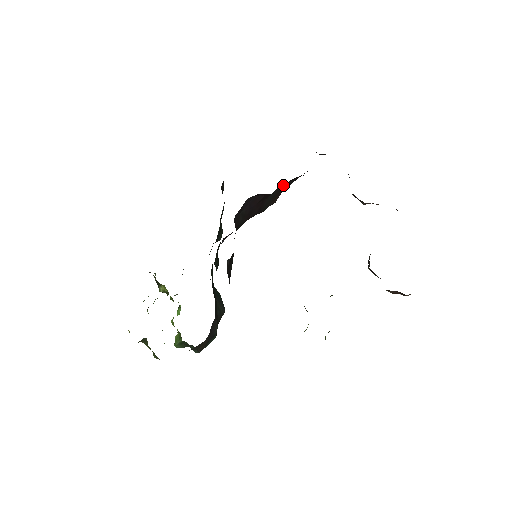
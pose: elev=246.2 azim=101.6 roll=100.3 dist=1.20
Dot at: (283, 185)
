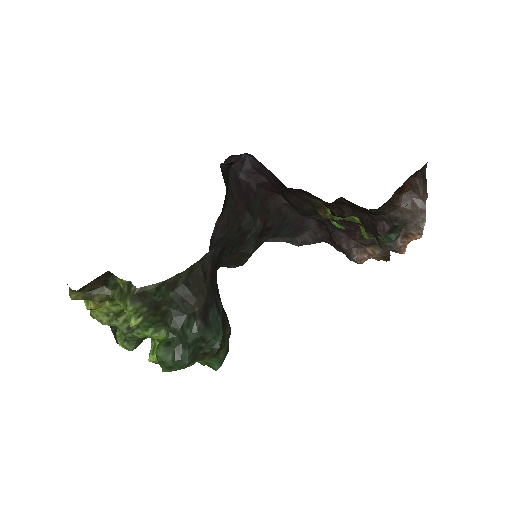
Dot at: (265, 205)
